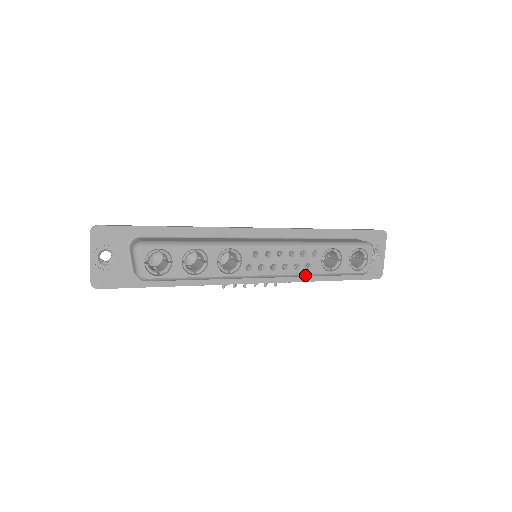
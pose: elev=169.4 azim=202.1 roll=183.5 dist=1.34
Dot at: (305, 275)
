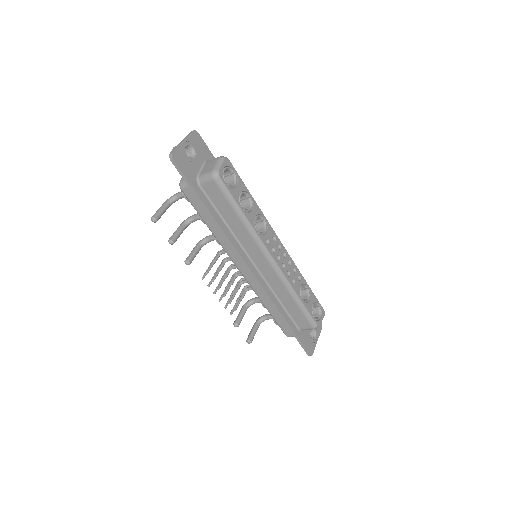
Dot at: (289, 286)
